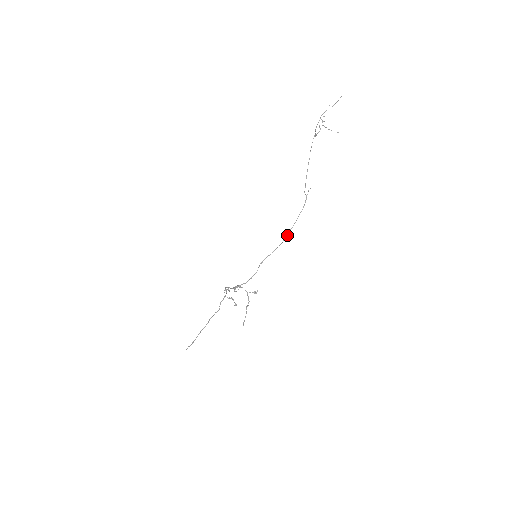
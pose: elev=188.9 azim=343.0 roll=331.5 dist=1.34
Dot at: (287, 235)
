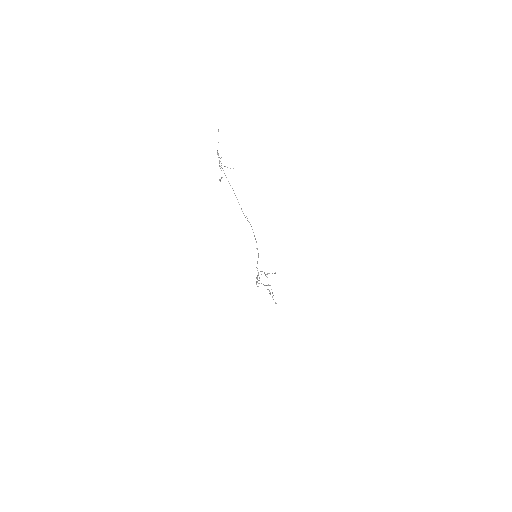
Dot at: (257, 249)
